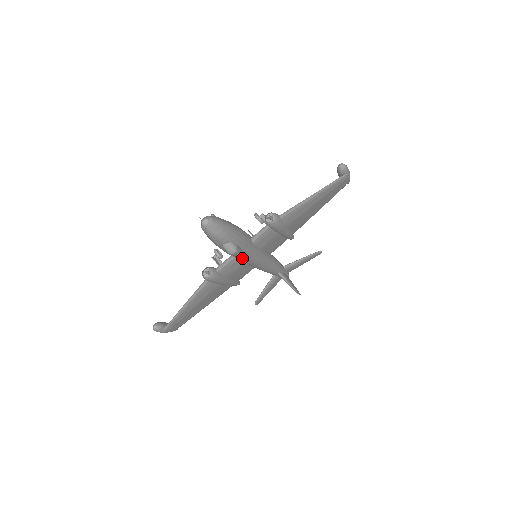
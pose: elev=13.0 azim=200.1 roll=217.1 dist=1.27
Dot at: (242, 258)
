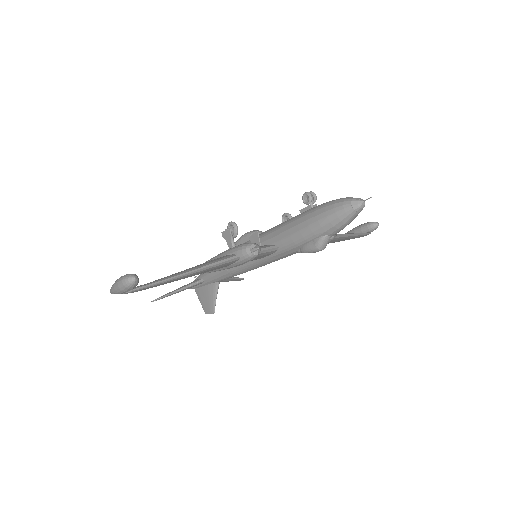
Dot at: (281, 255)
